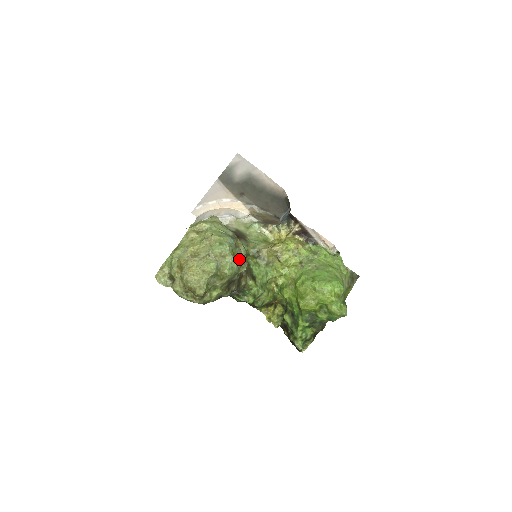
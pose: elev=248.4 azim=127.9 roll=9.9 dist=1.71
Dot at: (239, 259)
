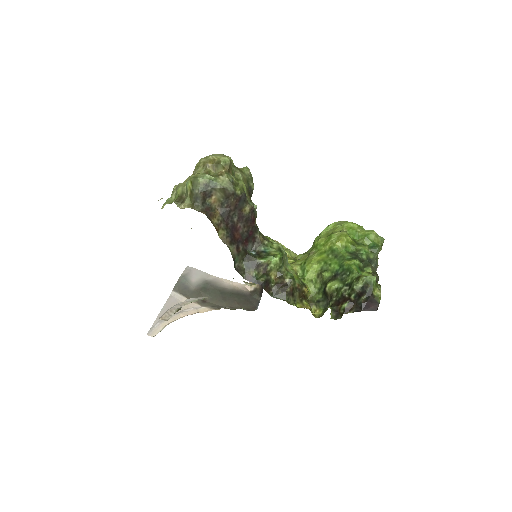
Dot at: occluded
